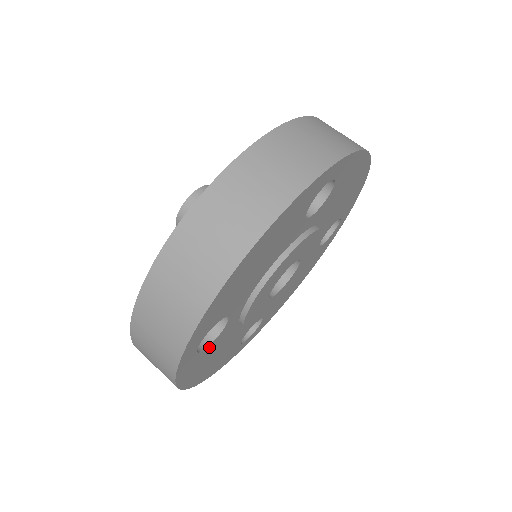
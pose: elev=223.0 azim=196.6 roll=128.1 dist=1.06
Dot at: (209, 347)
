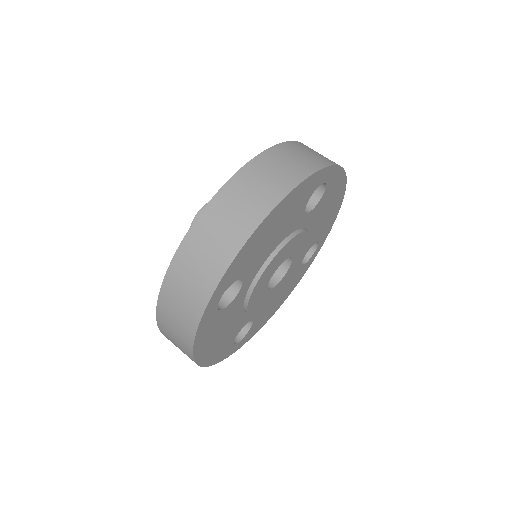
Dot at: (223, 312)
